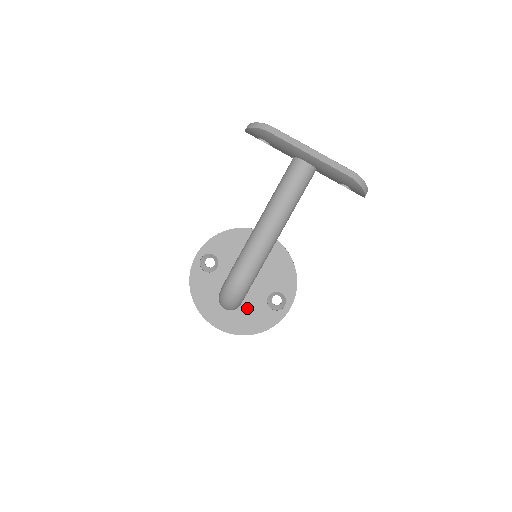
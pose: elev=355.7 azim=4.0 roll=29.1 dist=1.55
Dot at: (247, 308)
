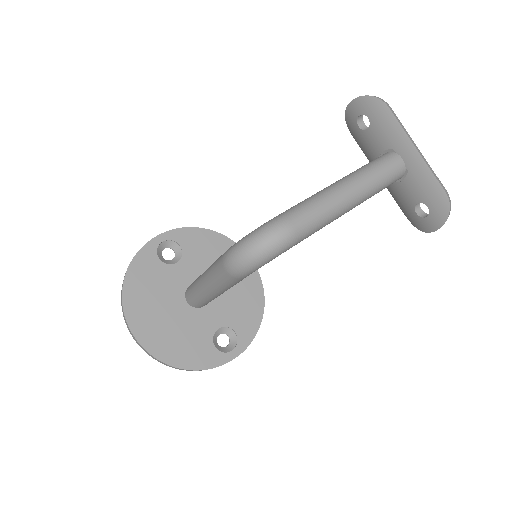
Dot at: (186, 329)
